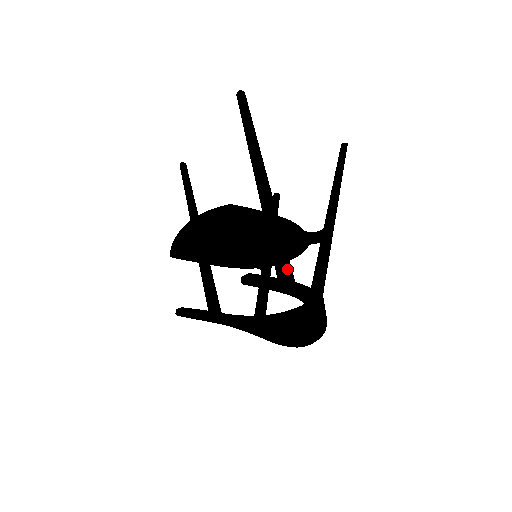
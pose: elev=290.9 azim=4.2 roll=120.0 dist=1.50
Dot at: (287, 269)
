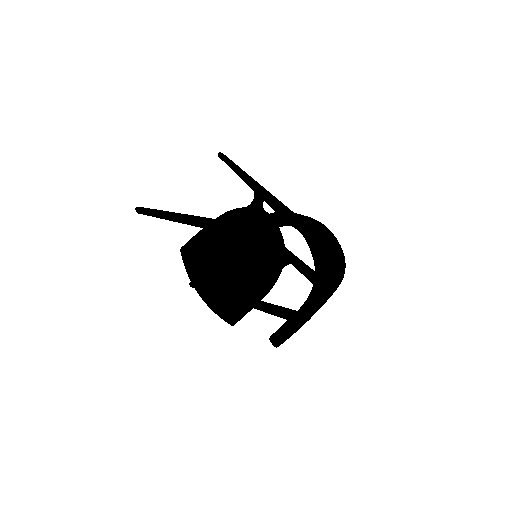
Dot at: (242, 227)
